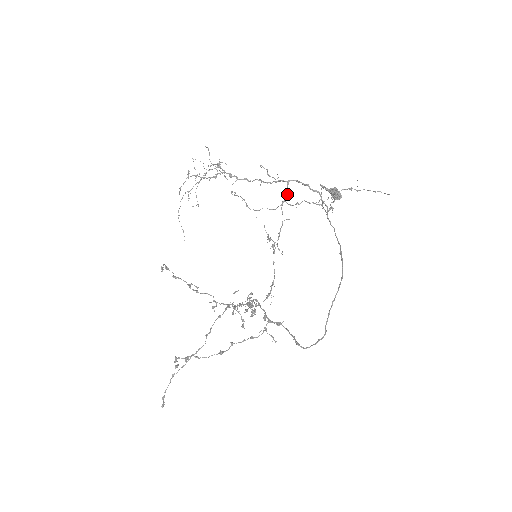
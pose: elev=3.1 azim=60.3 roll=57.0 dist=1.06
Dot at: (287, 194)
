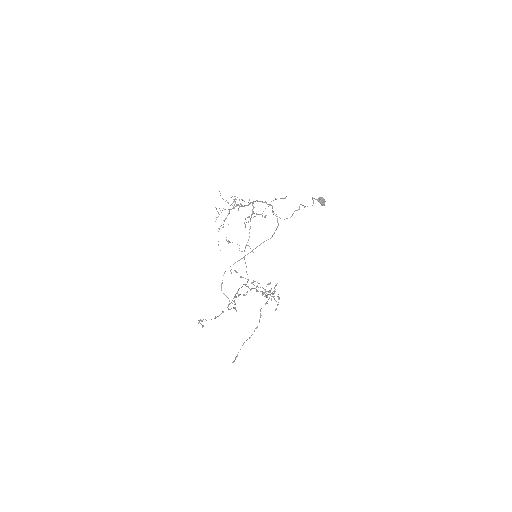
Dot at: occluded
